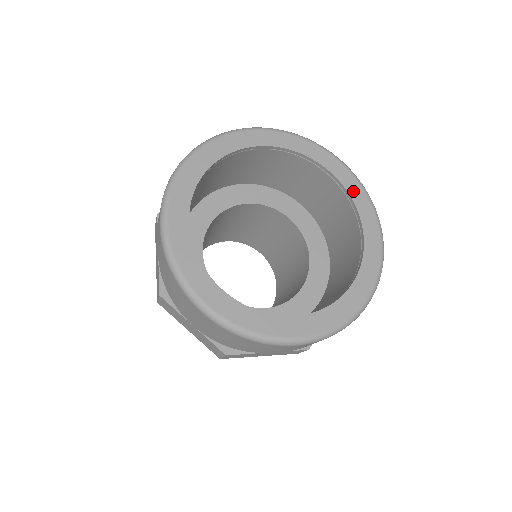
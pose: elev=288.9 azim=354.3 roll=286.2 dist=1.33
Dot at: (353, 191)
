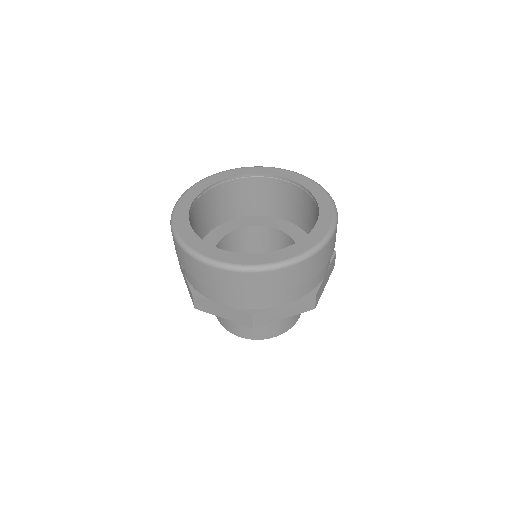
Dot at: (323, 206)
